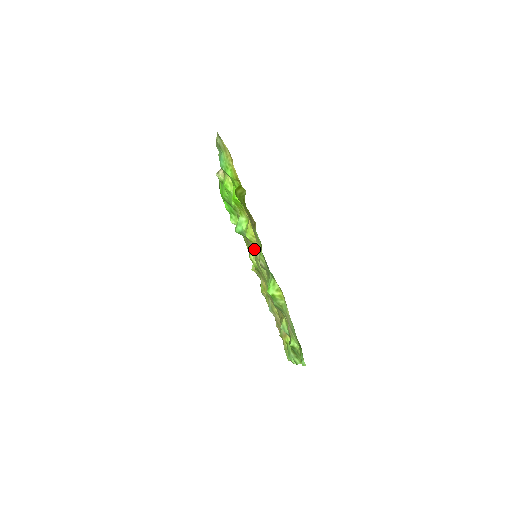
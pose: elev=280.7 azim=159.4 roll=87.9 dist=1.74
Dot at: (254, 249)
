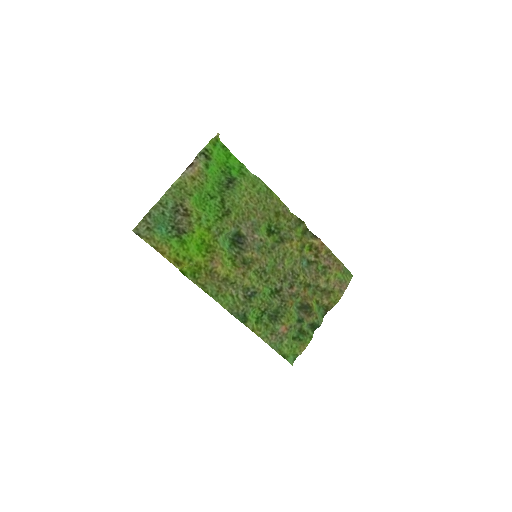
Dot at: (253, 248)
